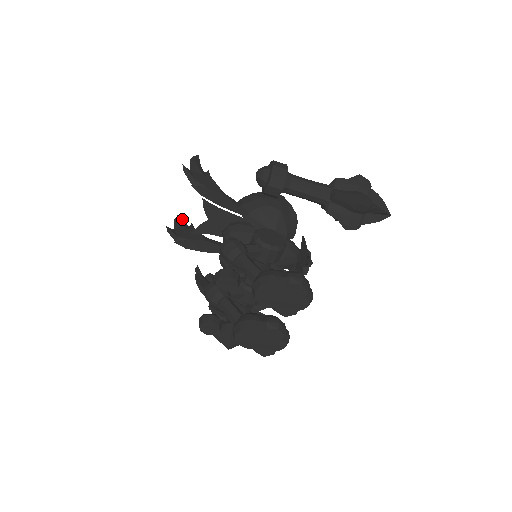
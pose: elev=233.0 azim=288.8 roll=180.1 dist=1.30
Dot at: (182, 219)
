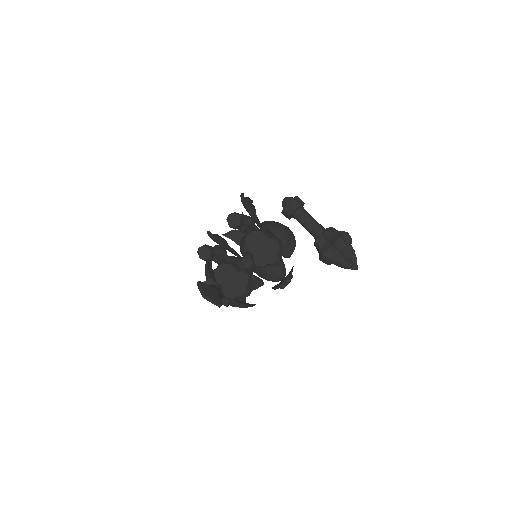
Dot at: occluded
